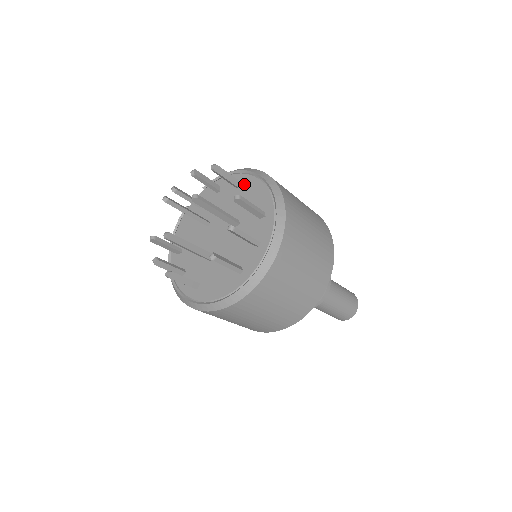
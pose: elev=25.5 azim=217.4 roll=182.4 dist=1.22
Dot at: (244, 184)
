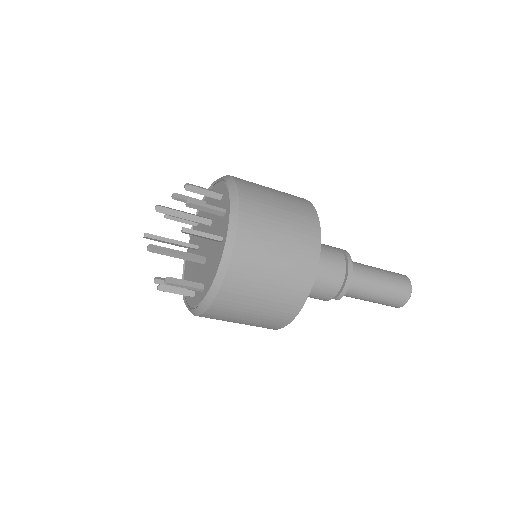
Dot at: (207, 200)
